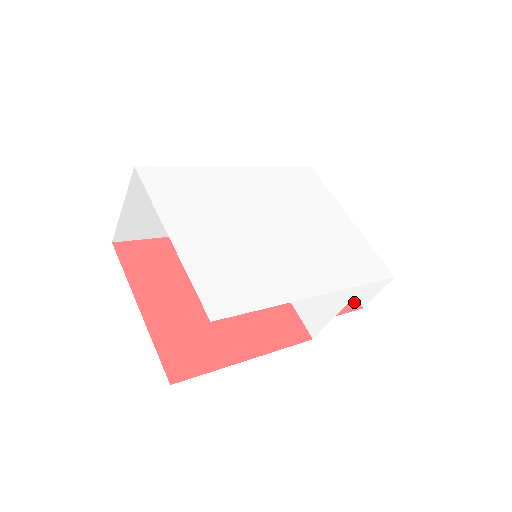
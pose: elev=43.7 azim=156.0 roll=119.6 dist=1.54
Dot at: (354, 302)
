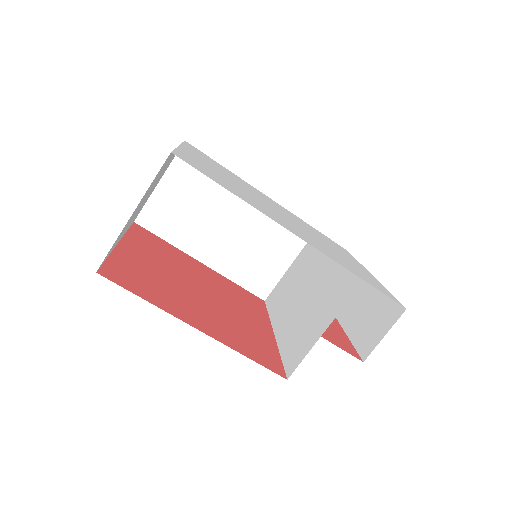
Dot at: (354, 352)
